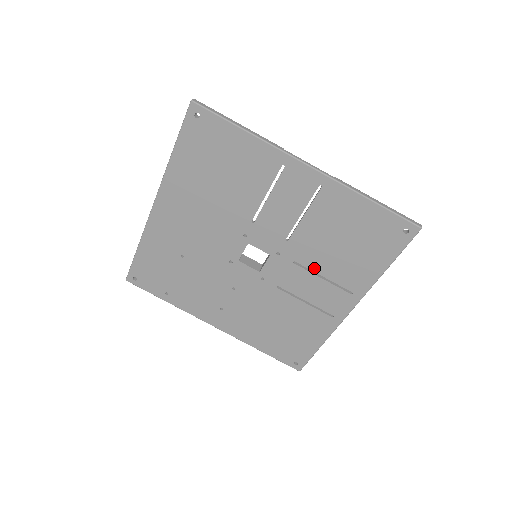
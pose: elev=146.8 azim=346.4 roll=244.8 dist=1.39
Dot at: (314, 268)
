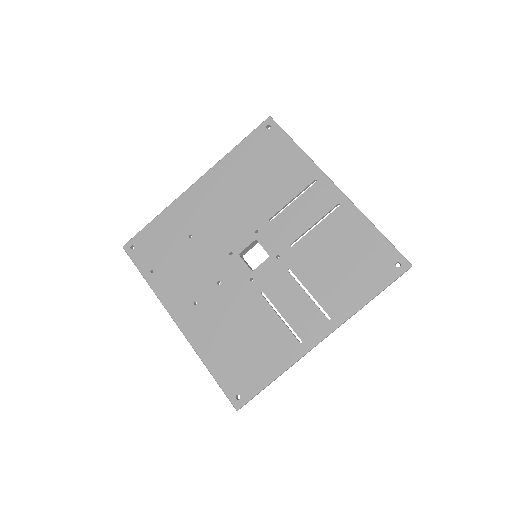
Dot at: (304, 281)
